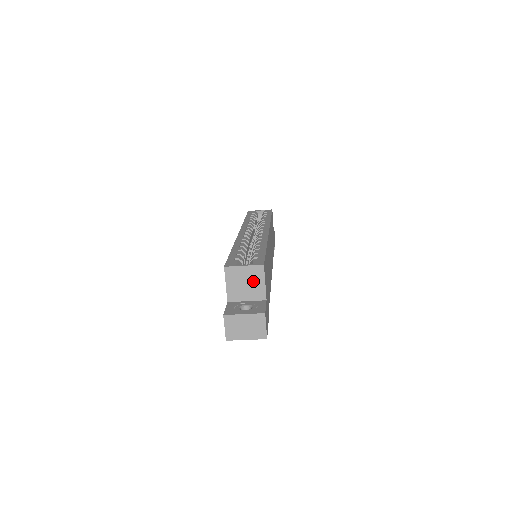
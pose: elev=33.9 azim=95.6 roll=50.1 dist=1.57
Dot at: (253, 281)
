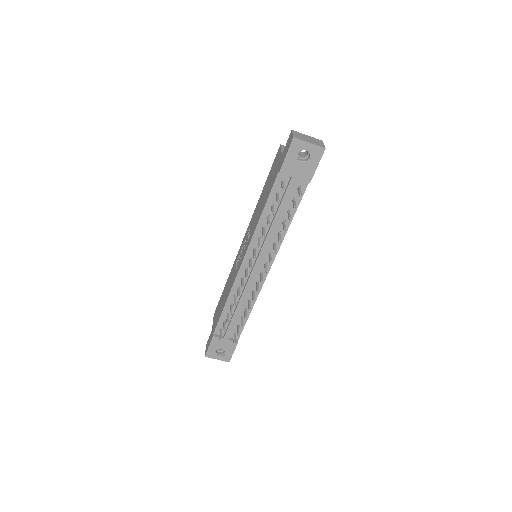
Dot at: occluded
